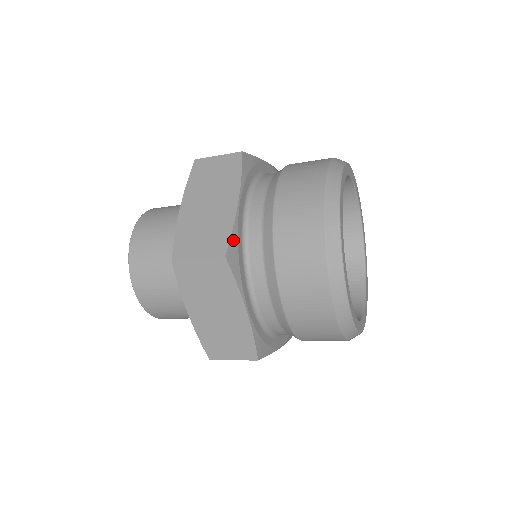
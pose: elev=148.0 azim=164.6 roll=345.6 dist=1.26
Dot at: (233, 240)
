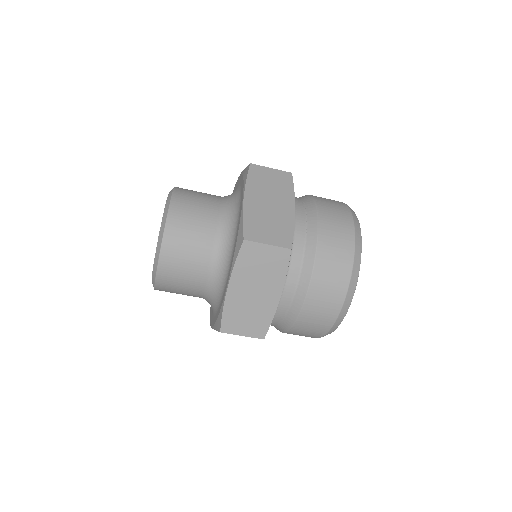
Dot at: occluded
